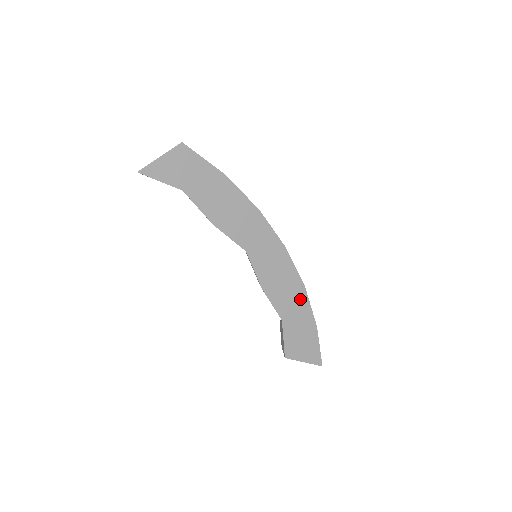
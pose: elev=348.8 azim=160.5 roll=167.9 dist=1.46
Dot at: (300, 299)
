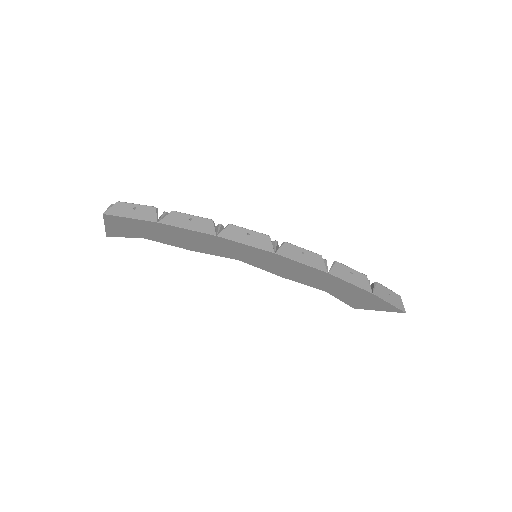
Dot at: (332, 280)
